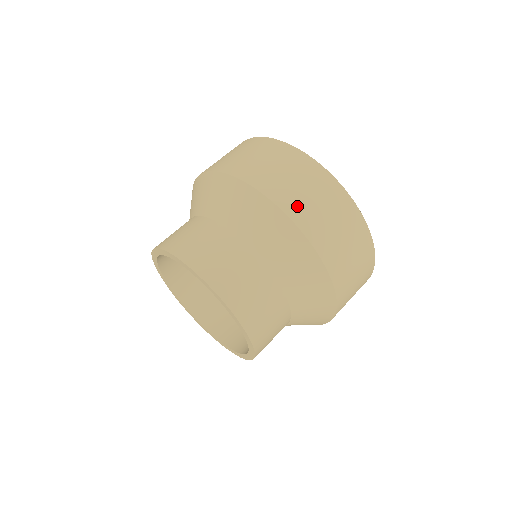
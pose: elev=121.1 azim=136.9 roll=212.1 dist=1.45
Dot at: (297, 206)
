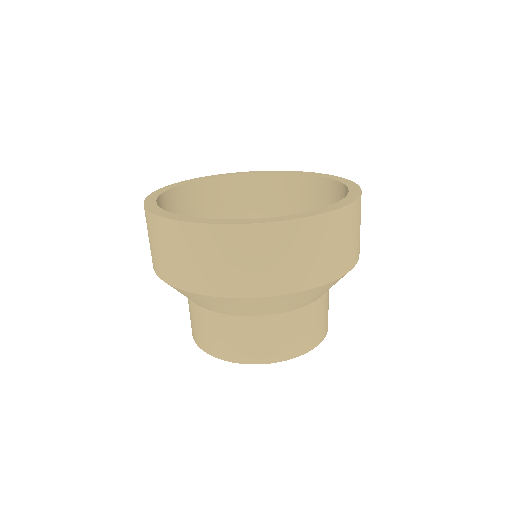
Dot at: (351, 257)
